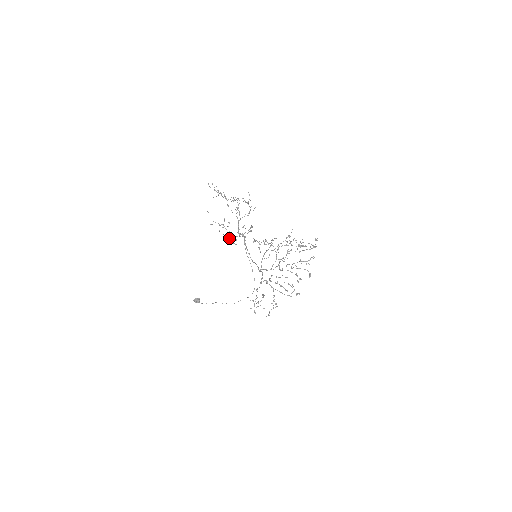
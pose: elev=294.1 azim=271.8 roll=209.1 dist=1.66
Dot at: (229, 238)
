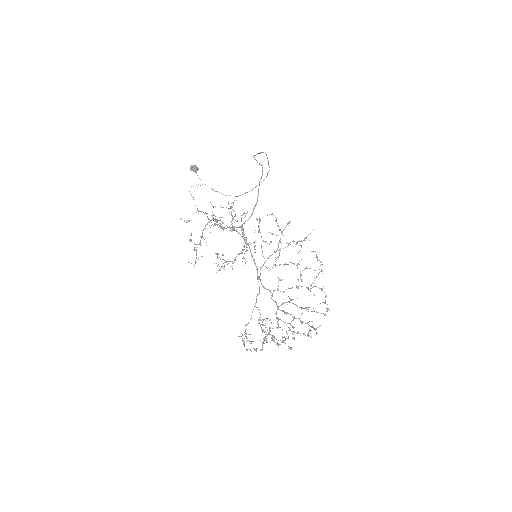
Dot at: (221, 227)
